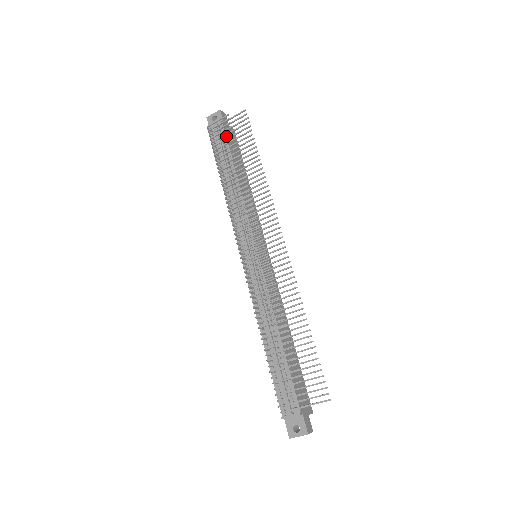
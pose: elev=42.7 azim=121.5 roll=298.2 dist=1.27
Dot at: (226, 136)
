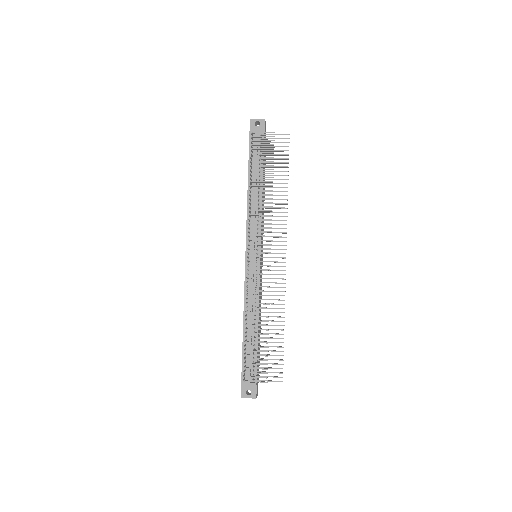
Dot at: (264, 146)
